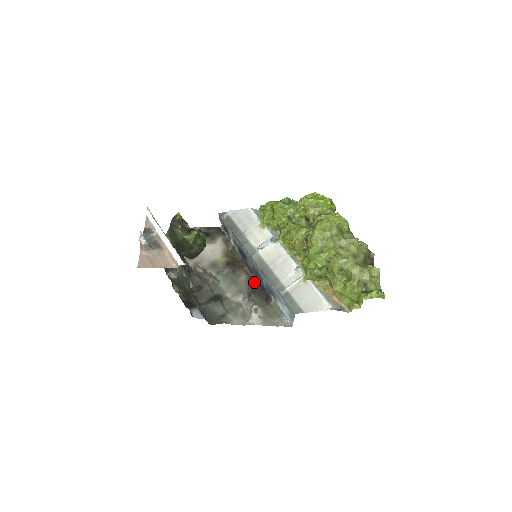
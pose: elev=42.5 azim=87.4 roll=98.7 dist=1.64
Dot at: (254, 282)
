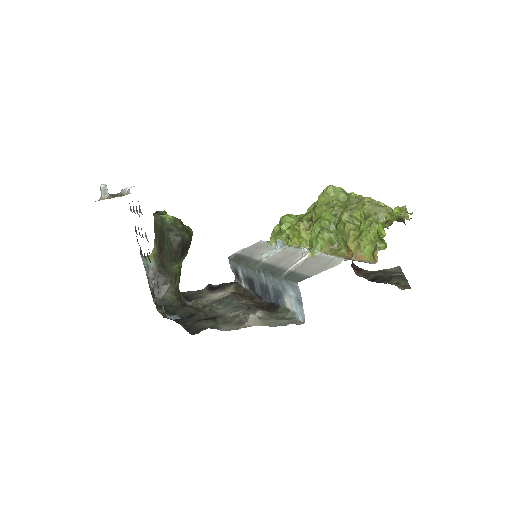
Dot at: (262, 305)
